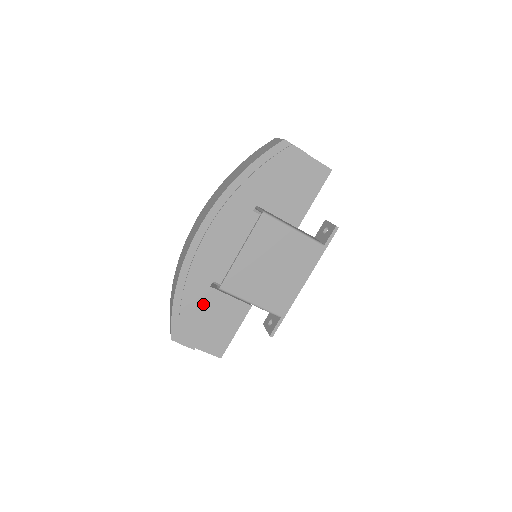
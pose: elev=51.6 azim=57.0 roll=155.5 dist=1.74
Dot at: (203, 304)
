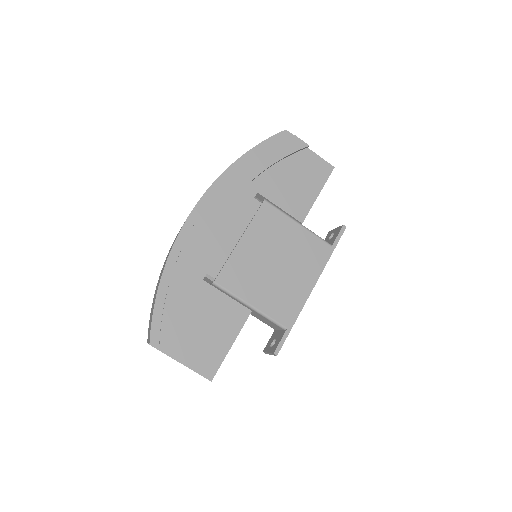
Dot at: (193, 302)
